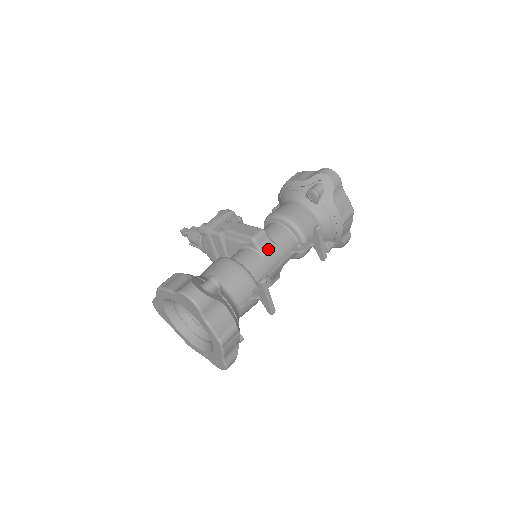
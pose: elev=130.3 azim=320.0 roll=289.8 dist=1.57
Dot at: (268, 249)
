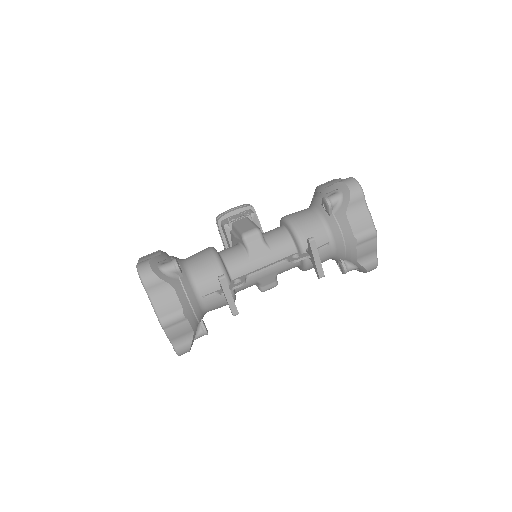
Dot at: (257, 250)
